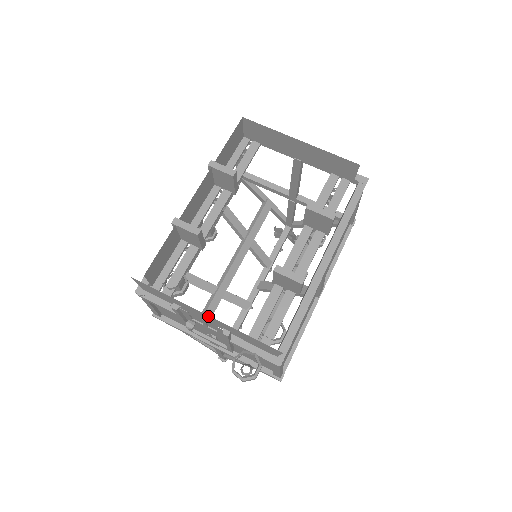
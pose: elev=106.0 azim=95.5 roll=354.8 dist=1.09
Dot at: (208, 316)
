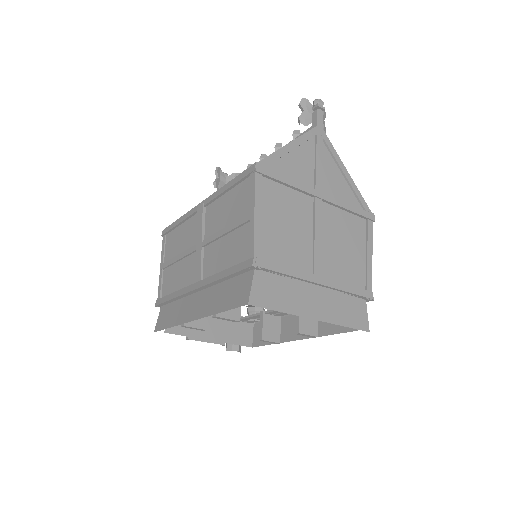
Dot at: (211, 340)
